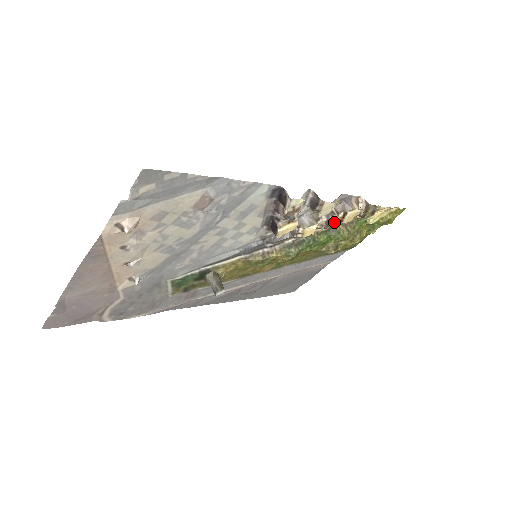
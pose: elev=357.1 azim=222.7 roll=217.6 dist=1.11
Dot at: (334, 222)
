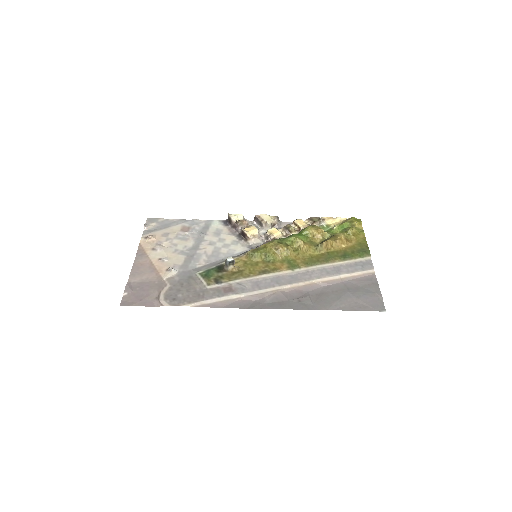
Dot at: (289, 226)
